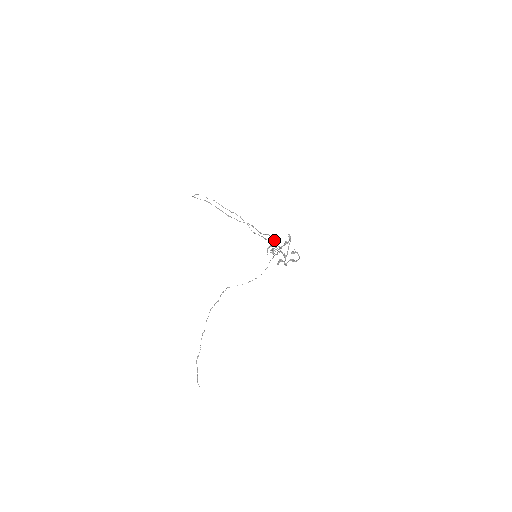
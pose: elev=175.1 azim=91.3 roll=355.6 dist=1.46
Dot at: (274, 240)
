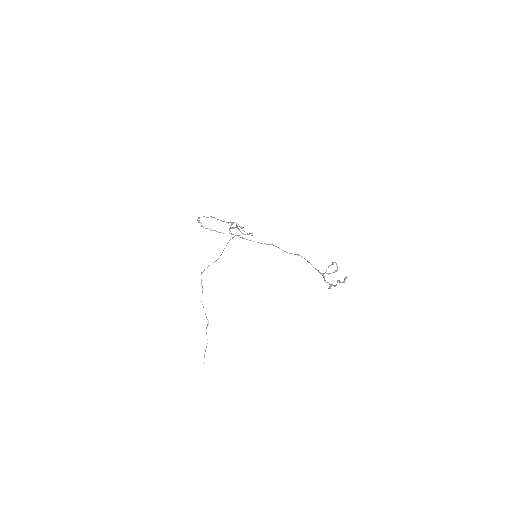
Dot at: occluded
